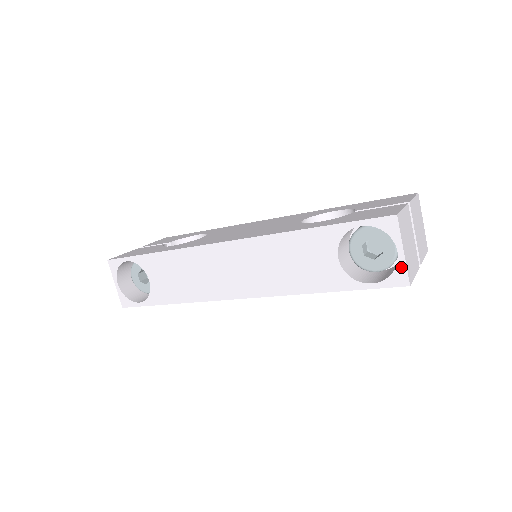
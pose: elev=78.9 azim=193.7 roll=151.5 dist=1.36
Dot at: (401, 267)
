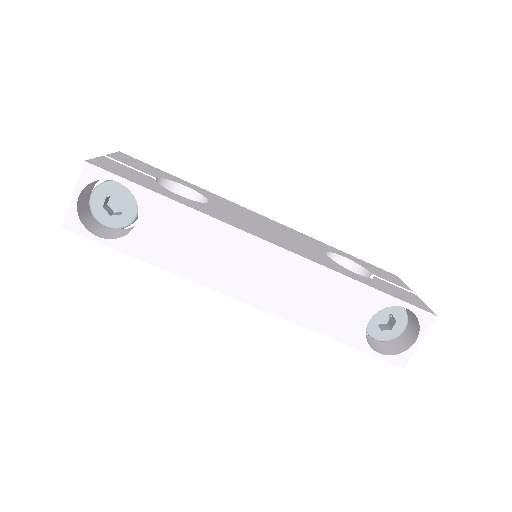
Dot at: (409, 353)
